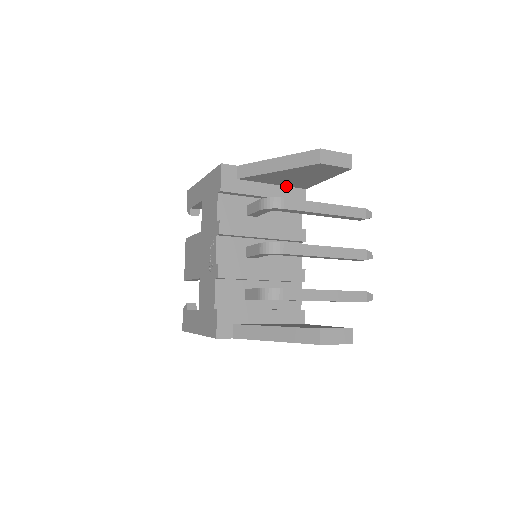
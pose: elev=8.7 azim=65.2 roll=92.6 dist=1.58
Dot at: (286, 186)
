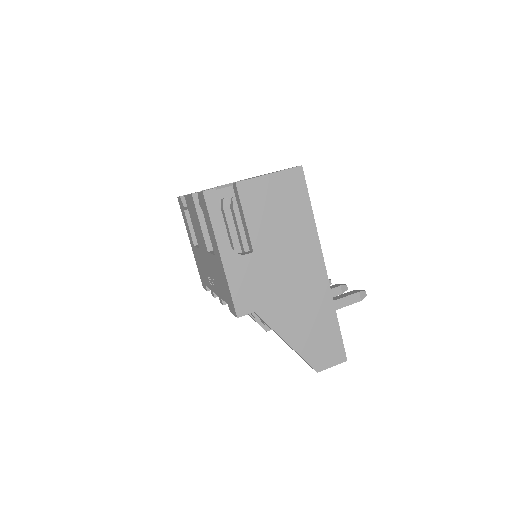
Dot at: occluded
